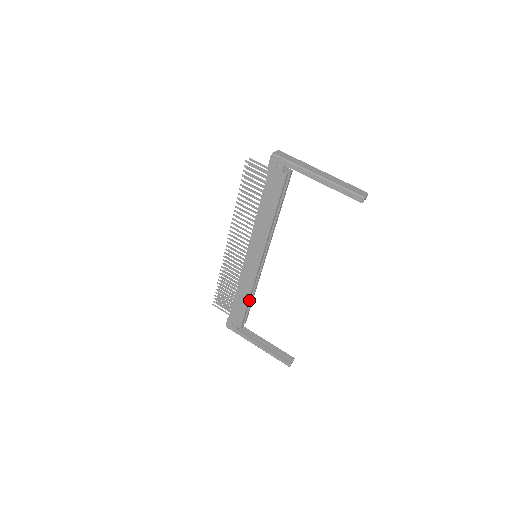
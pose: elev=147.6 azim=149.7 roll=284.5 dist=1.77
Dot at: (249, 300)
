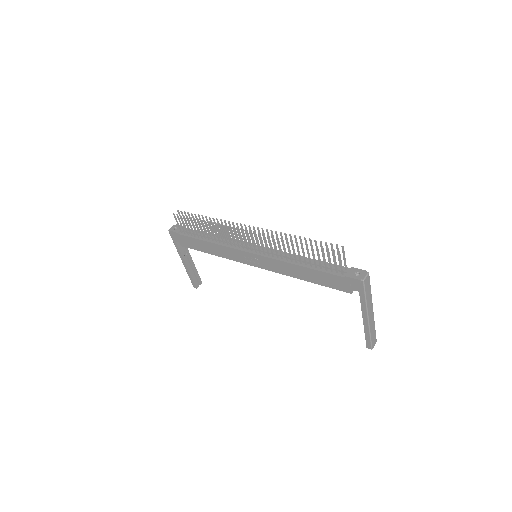
Dot at: (213, 253)
